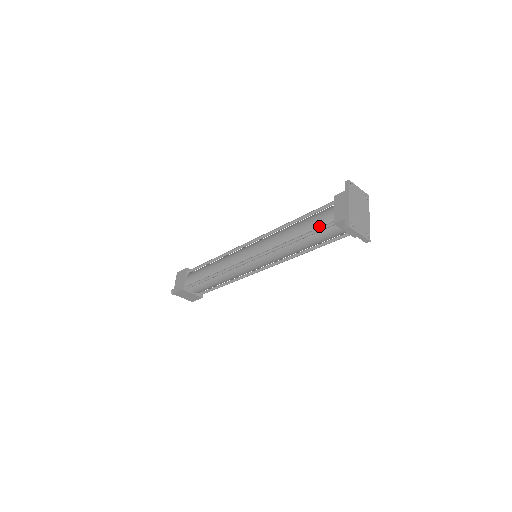
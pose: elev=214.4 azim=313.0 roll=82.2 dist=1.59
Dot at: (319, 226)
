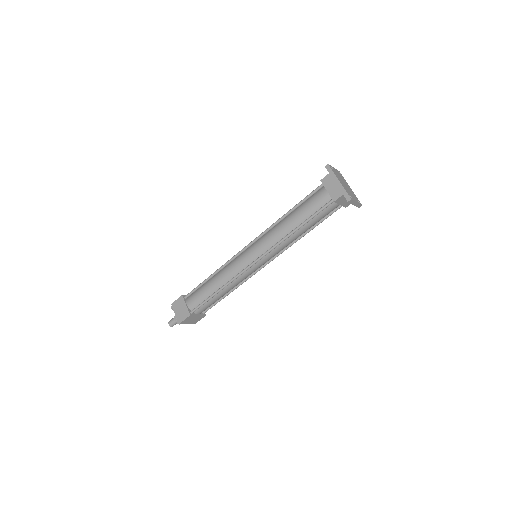
Dot at: (318, 208)
